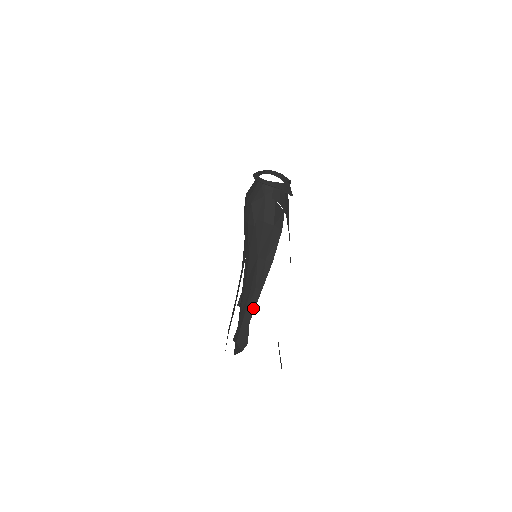
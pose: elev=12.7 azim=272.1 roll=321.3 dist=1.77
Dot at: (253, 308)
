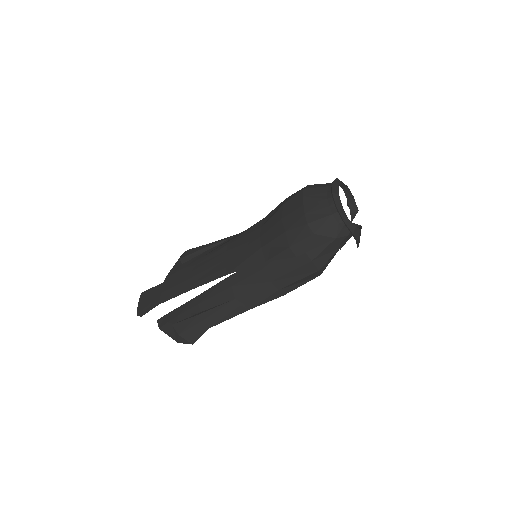
Dot at: (225, 319)
